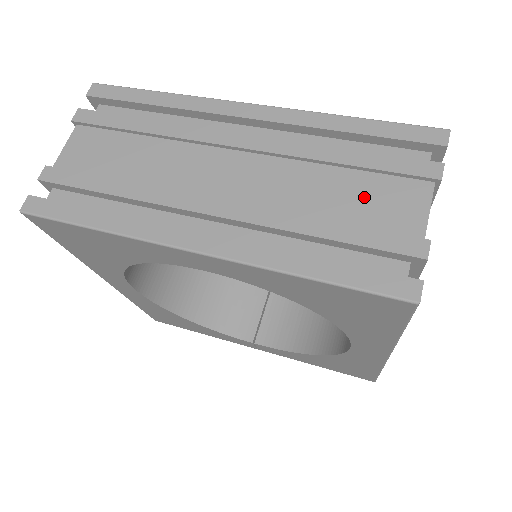
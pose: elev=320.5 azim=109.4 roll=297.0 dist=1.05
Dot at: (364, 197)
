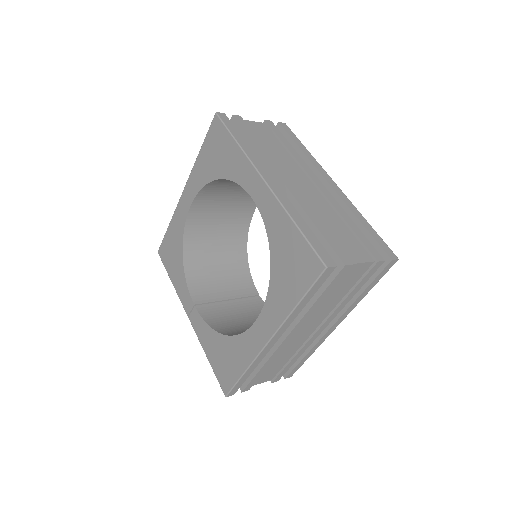
Dot at: (343, 236)
